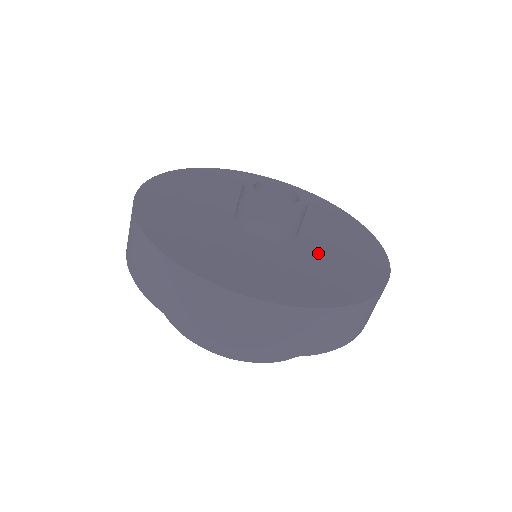
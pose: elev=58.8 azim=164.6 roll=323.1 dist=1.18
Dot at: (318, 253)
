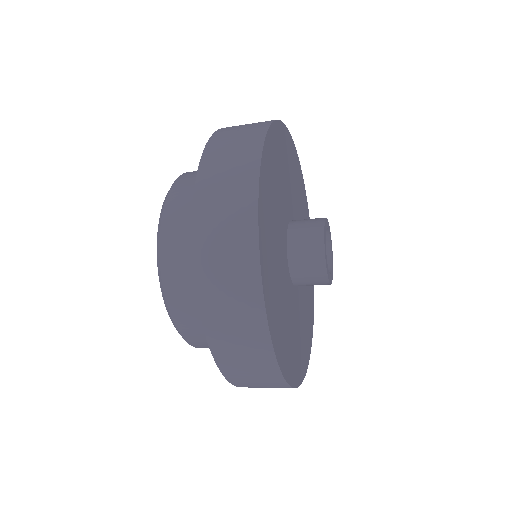
Dot at: occluded
